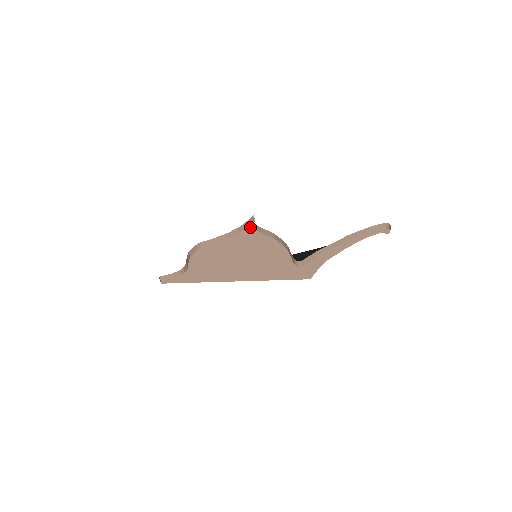
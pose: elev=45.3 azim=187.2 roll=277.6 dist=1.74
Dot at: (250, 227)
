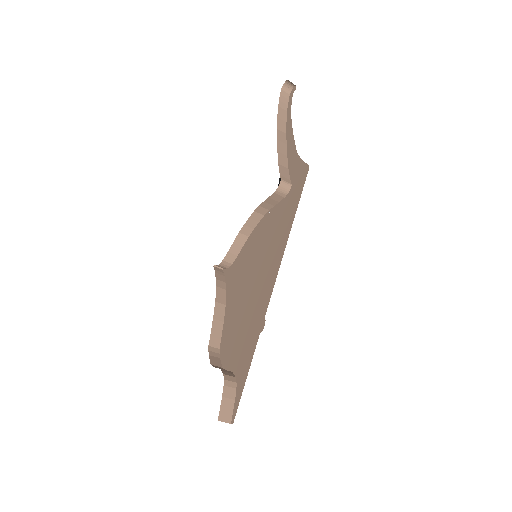
Dot at: (226, 274)
